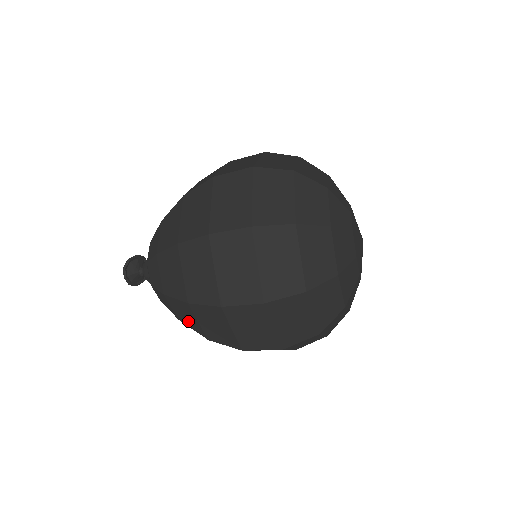
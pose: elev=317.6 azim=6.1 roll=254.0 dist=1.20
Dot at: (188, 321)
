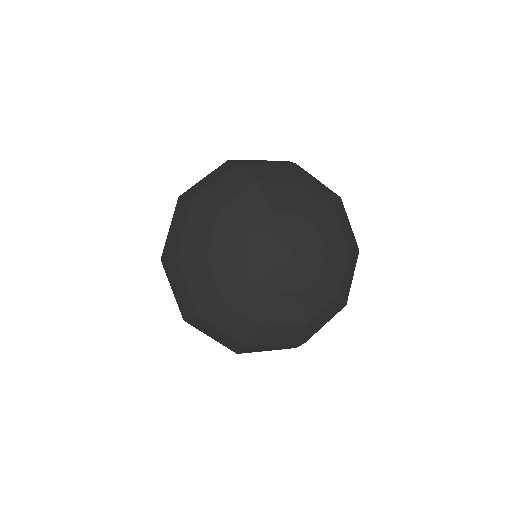
Dot at: occluded
